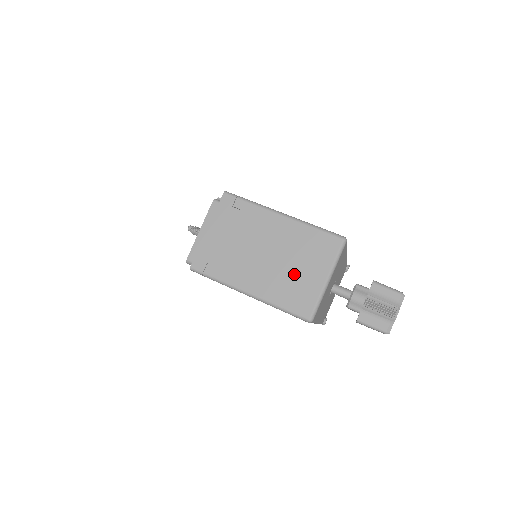
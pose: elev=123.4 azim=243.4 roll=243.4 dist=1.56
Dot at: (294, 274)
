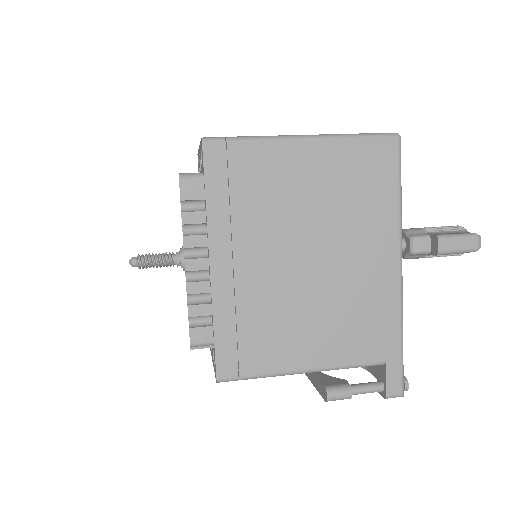
Dot at: occluded
